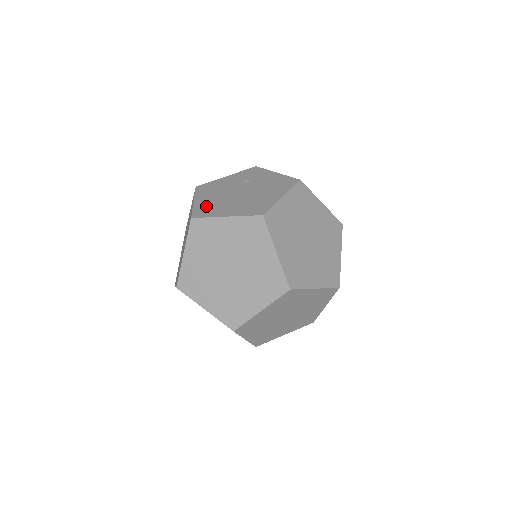
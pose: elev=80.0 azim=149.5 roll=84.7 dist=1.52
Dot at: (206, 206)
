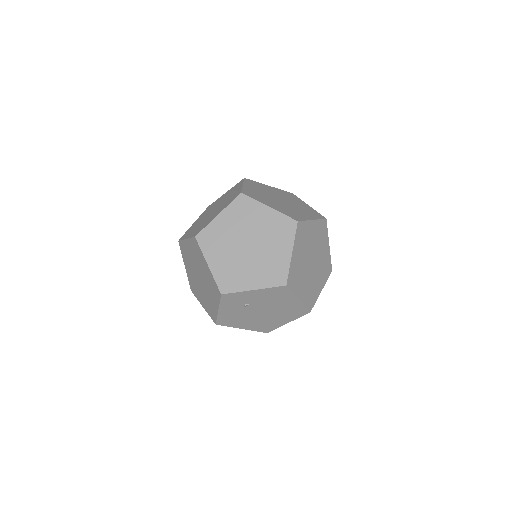
Dot at: occluded
